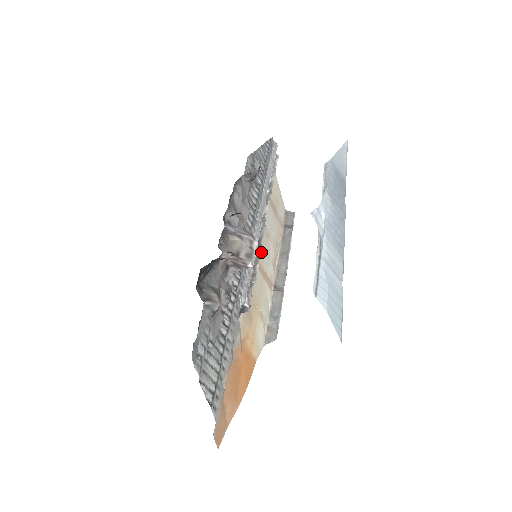
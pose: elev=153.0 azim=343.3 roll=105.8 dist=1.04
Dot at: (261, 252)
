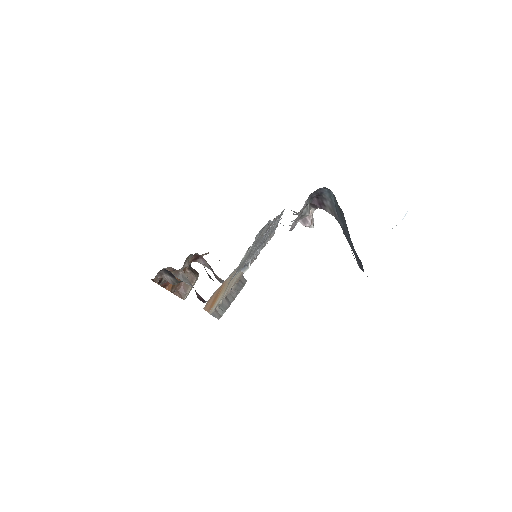
Dot at: occluded
